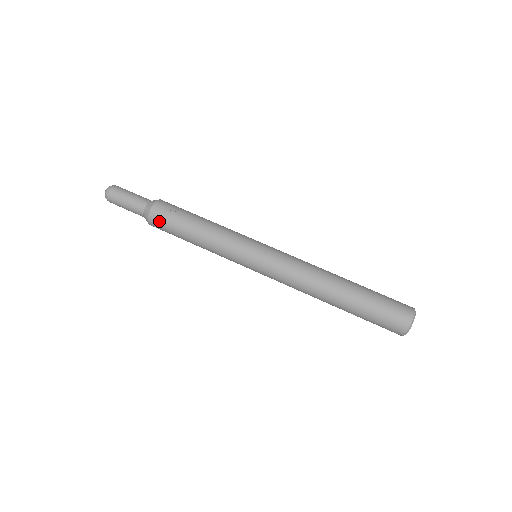
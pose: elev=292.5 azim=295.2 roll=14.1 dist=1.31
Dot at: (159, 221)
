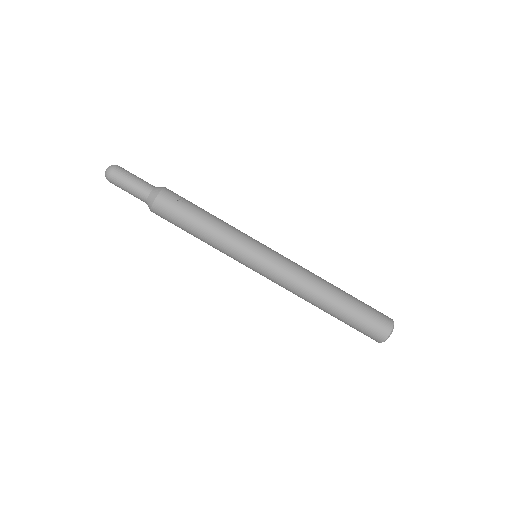
Dot at: (164, 210)
